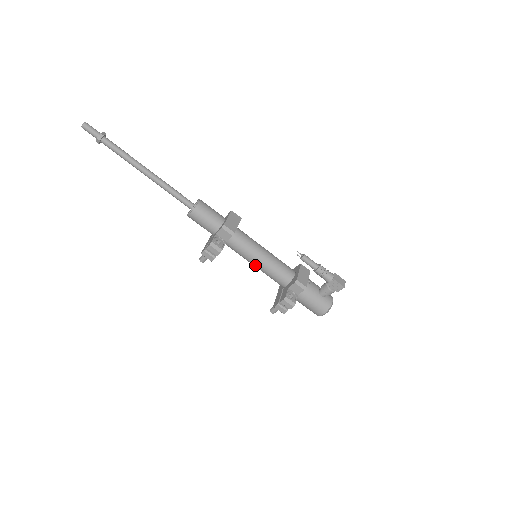
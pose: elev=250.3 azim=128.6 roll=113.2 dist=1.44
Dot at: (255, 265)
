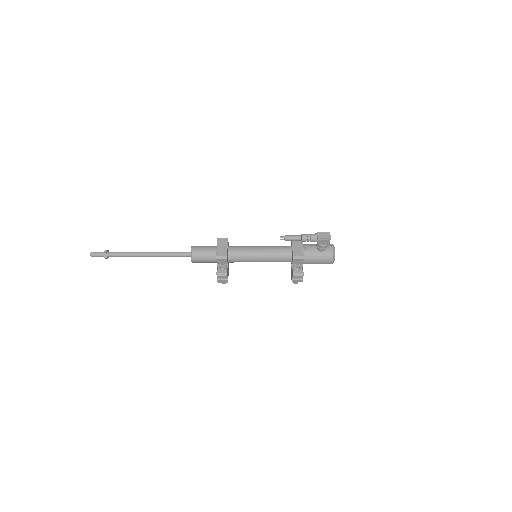
Dot at: occluded
